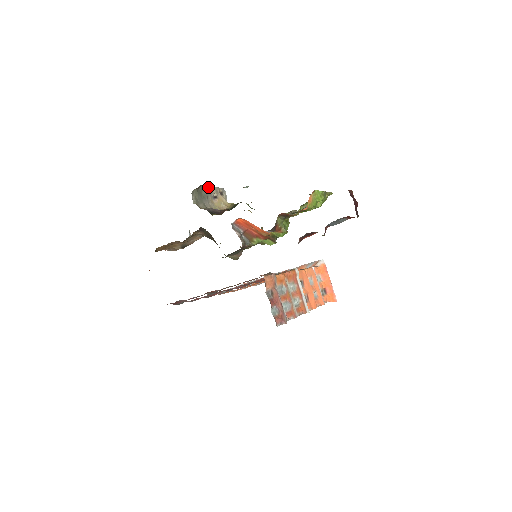
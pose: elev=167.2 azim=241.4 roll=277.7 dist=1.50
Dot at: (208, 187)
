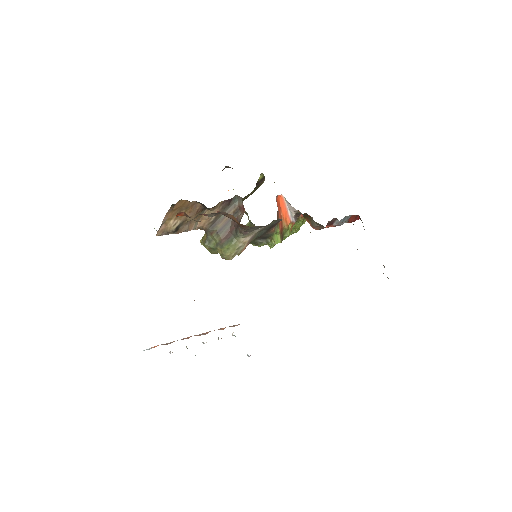
Dot at: occluded
